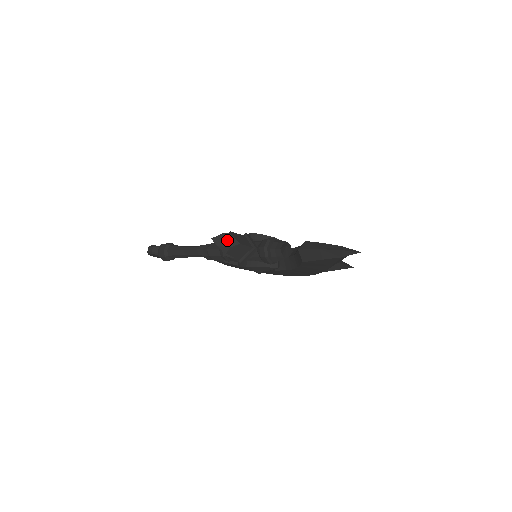
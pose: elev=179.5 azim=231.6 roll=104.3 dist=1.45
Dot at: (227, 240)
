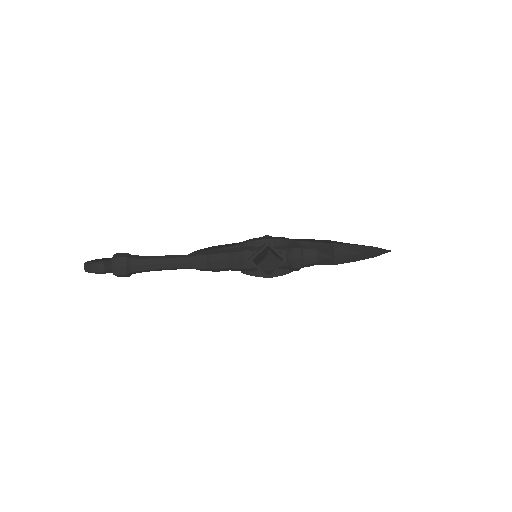
Dot at: (271, 262)
